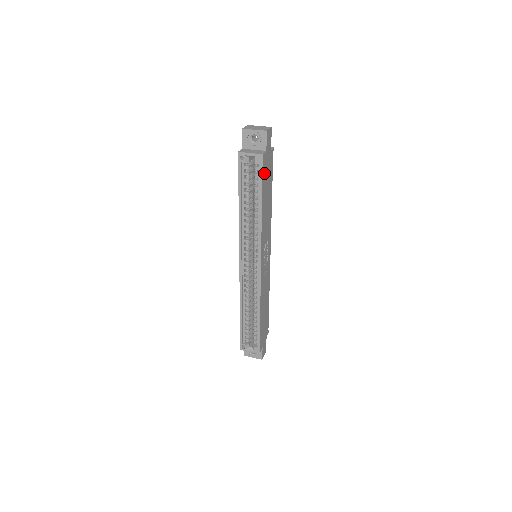
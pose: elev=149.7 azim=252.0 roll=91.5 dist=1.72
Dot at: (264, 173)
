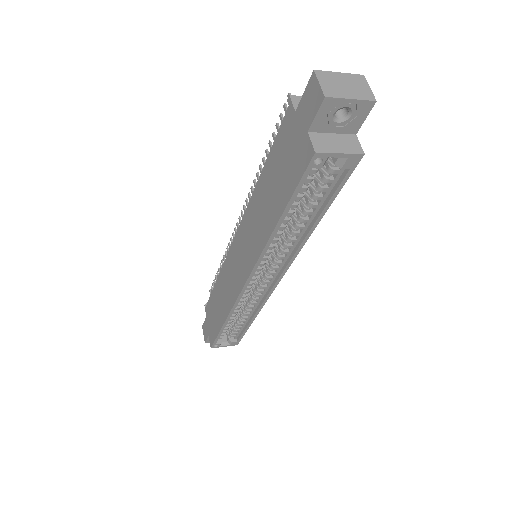
Dot at: occluded
